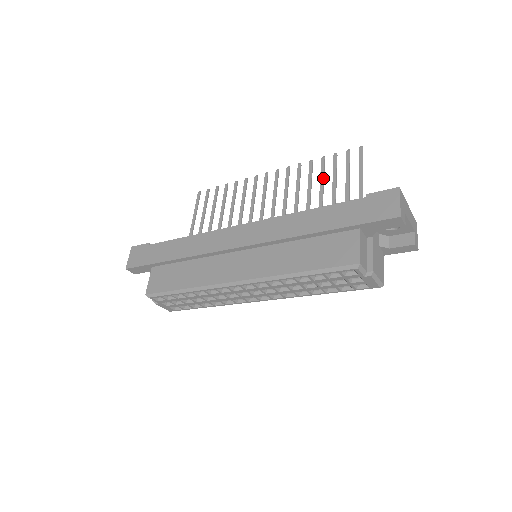
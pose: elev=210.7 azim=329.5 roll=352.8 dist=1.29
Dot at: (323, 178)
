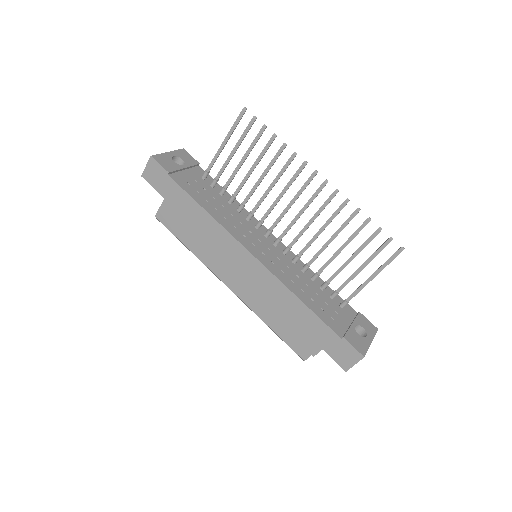
Dot at: occluded
